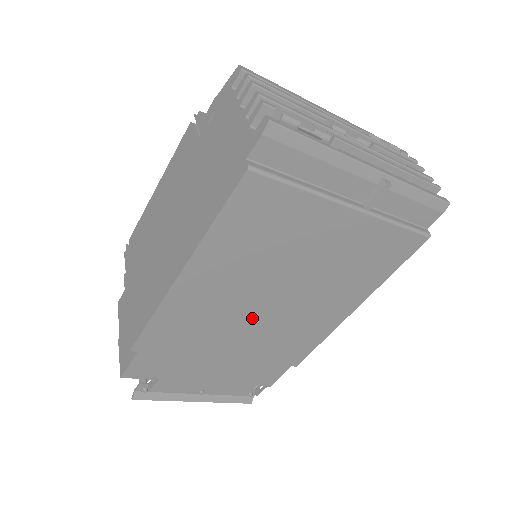
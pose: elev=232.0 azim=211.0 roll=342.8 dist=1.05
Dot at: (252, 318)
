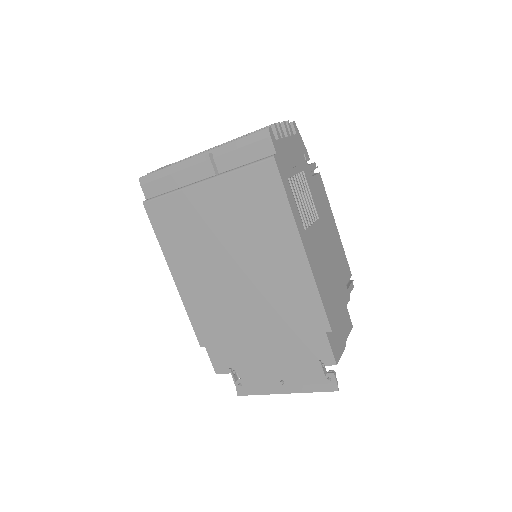
Dot at: (238, 292)
